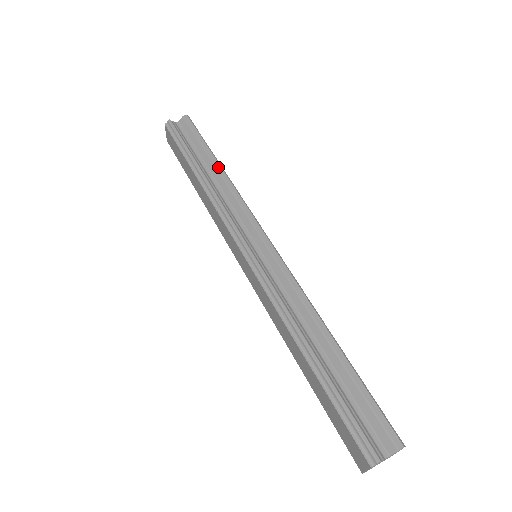
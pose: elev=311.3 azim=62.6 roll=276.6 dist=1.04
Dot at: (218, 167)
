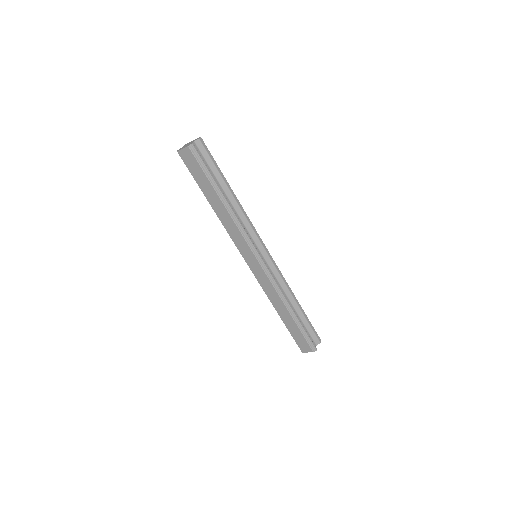
Dot at: (233, 193)
